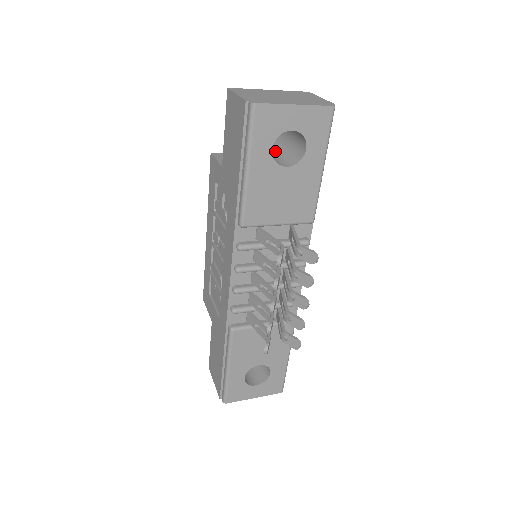
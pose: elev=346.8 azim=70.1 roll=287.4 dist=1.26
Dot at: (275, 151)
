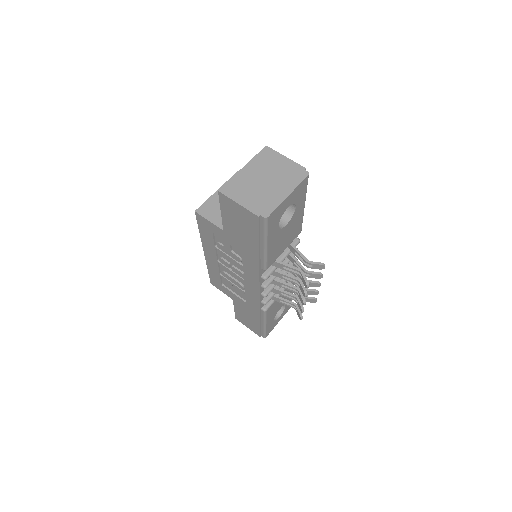
Dot at: occluded
